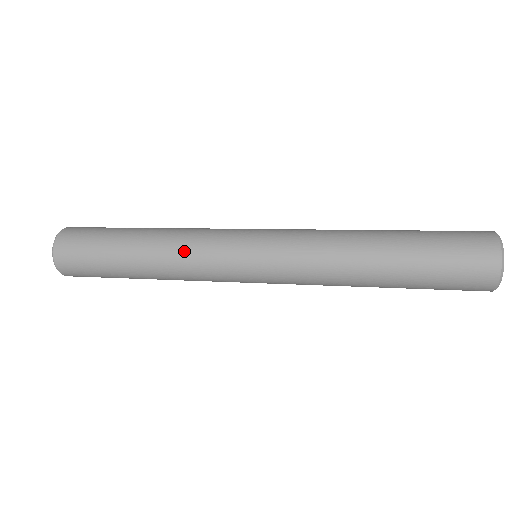
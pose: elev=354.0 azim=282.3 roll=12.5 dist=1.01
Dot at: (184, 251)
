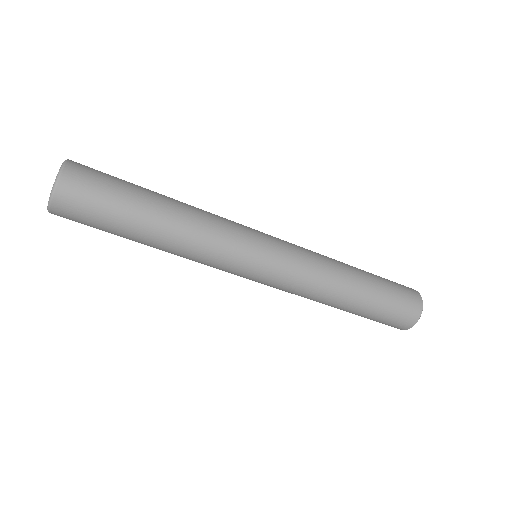
Dot at: occluded
